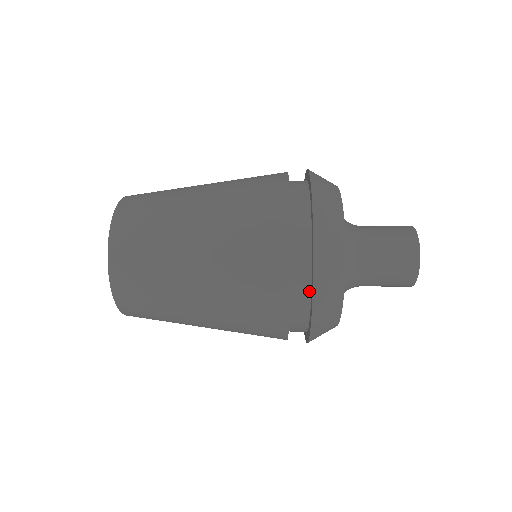
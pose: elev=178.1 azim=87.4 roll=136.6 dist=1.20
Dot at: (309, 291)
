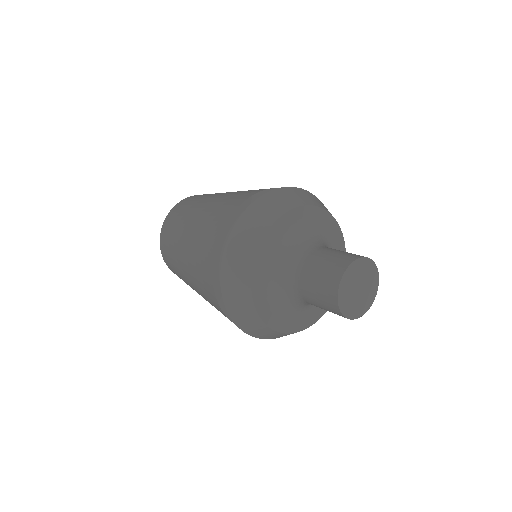
Dot at: occluded
